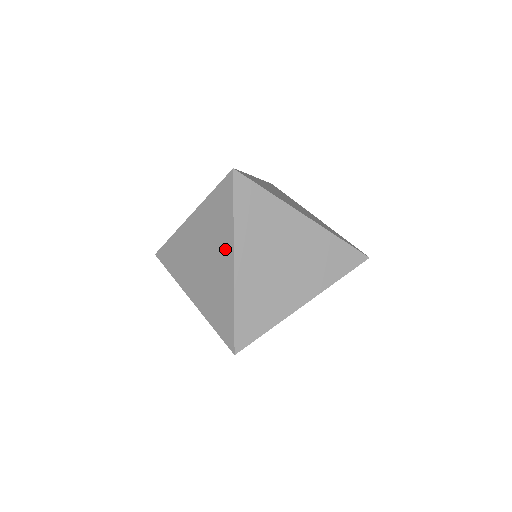
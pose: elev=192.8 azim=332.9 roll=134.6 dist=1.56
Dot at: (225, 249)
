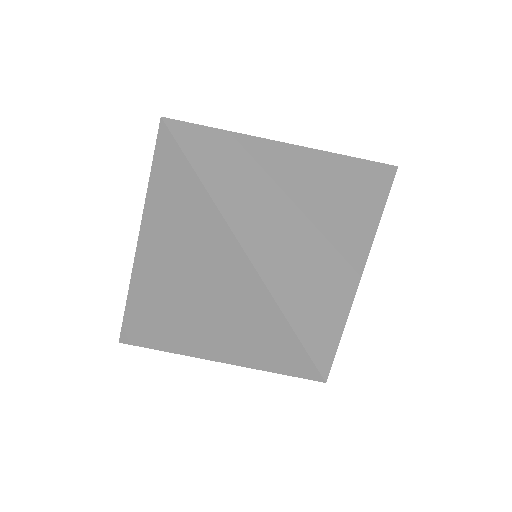
Dot at: (214, 237)
